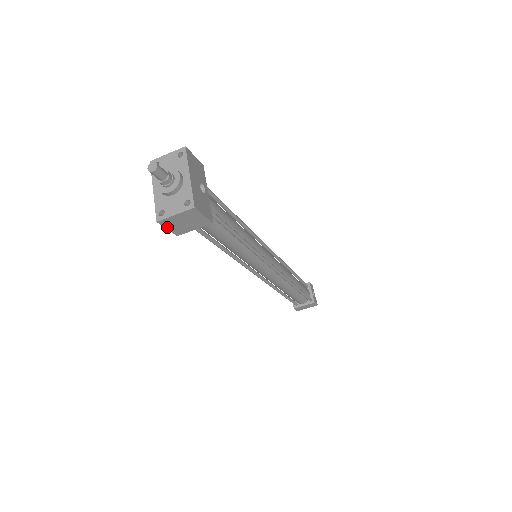
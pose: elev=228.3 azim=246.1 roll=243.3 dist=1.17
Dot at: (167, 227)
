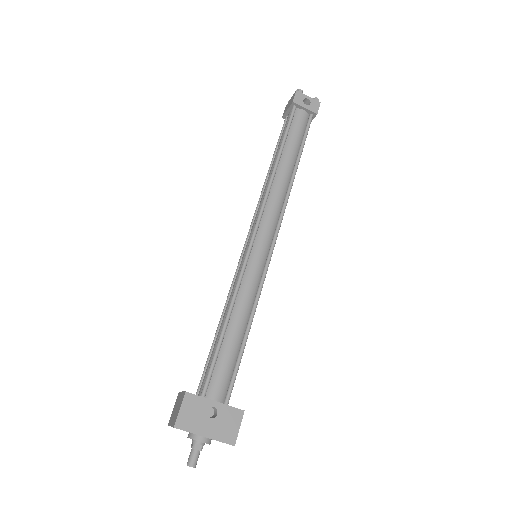
Dot at: occluded
